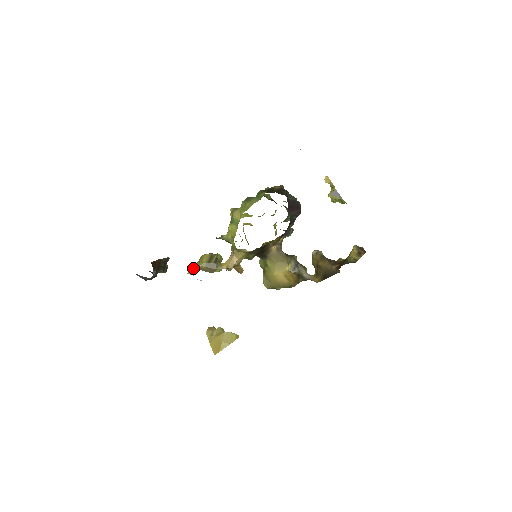
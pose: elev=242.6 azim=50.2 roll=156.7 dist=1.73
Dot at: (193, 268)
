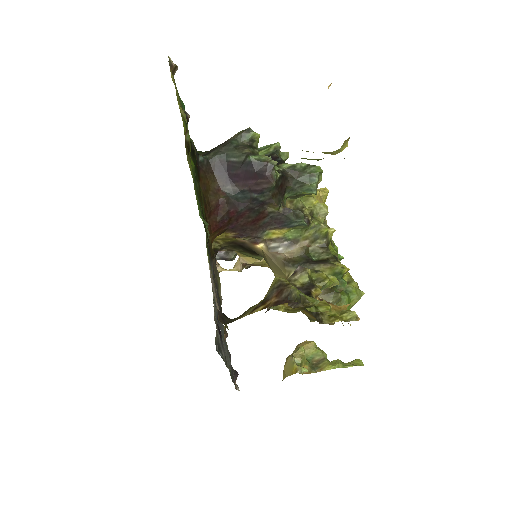
Dot at: occluded
